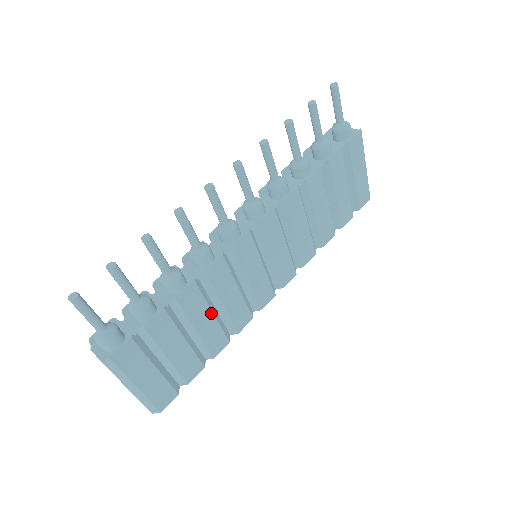
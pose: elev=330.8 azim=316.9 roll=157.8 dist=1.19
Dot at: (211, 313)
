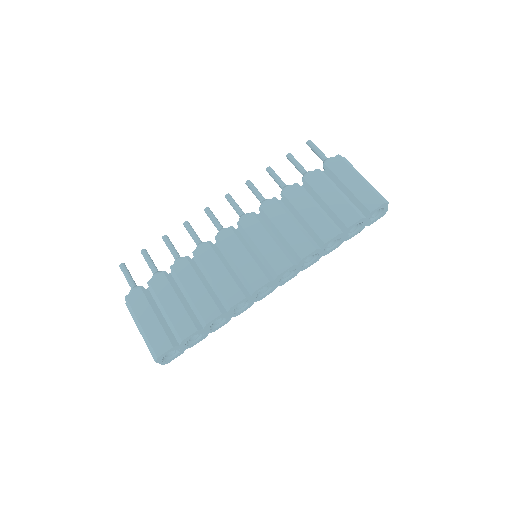
Dot at: (201, 283)
